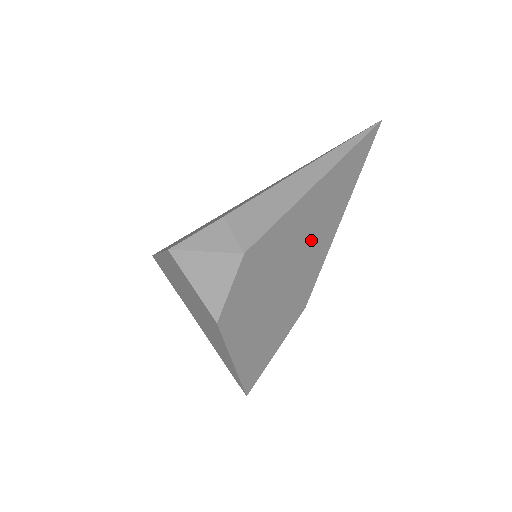
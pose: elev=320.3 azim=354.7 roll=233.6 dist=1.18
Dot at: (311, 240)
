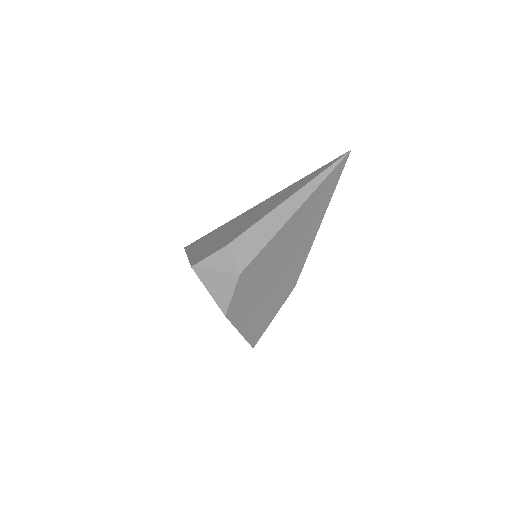
Dot at: (294, 247)
